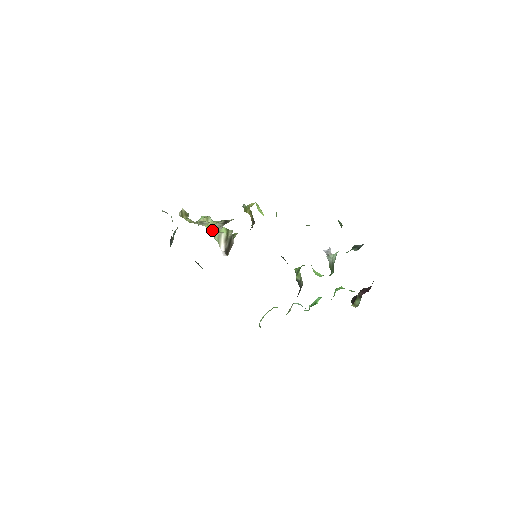
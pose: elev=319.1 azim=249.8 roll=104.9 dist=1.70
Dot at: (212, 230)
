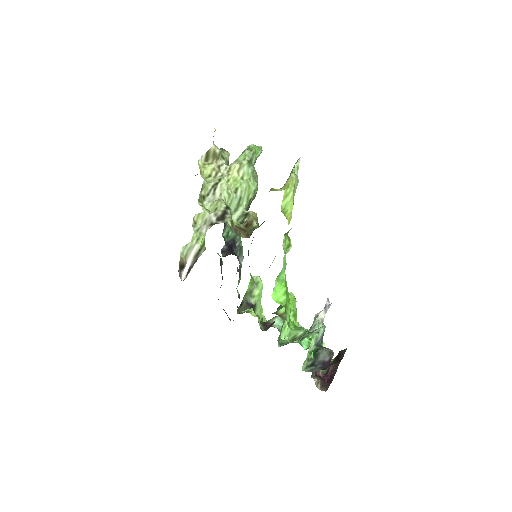
Dot at: (201, 223)
